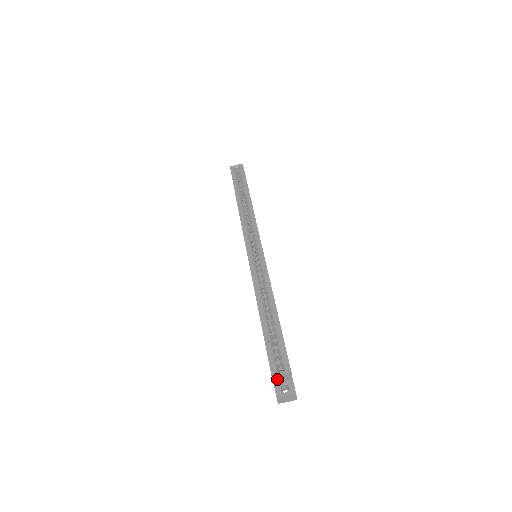
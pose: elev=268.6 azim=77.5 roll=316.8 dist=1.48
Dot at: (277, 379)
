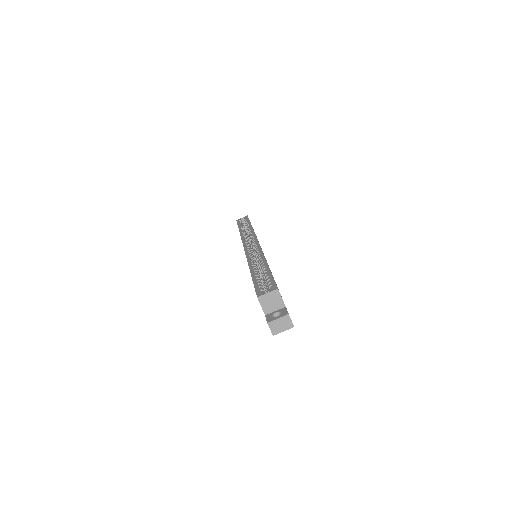
Dot at: (267, 306)
